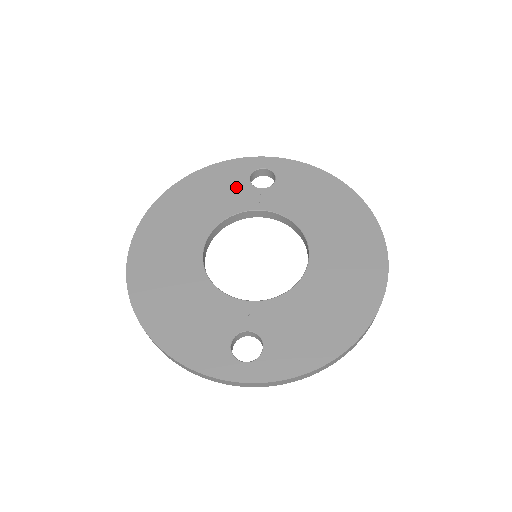
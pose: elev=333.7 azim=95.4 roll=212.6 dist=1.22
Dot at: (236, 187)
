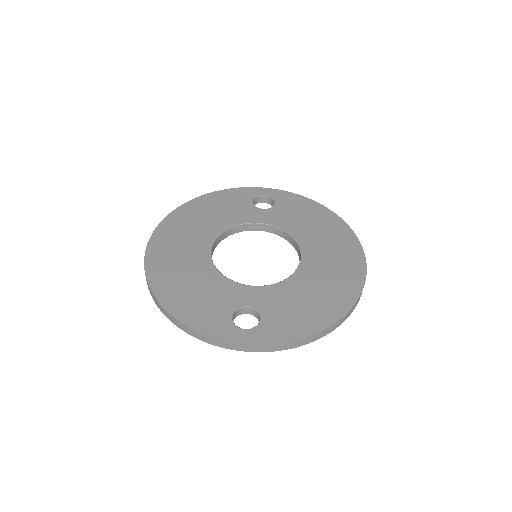
Dot at: (241, 206)
